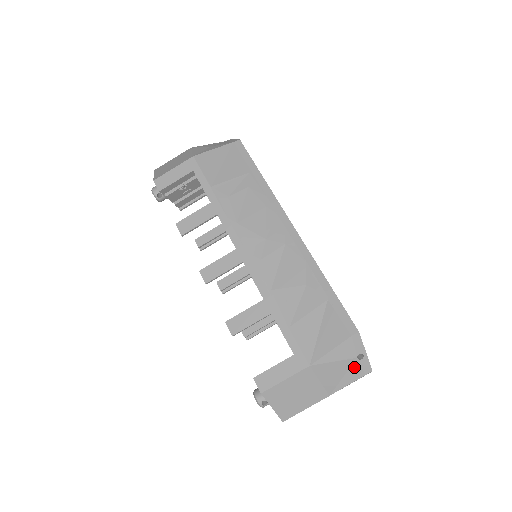
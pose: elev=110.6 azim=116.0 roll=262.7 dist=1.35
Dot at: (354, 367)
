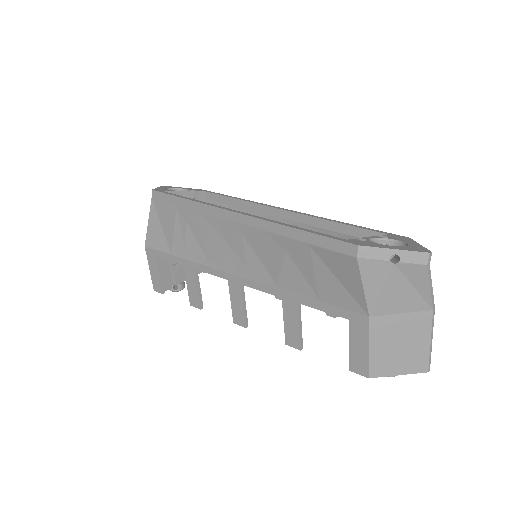
Dot at: (406, 272)
